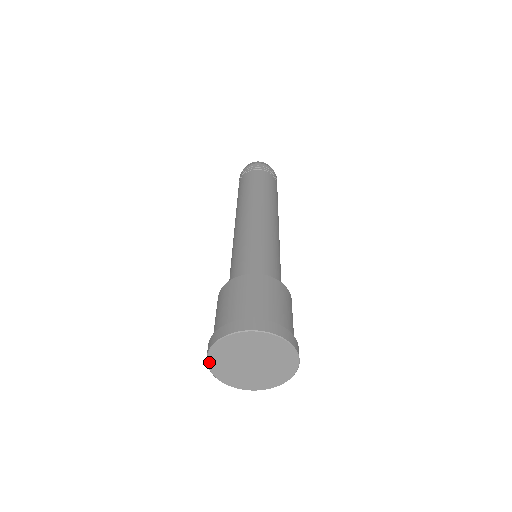
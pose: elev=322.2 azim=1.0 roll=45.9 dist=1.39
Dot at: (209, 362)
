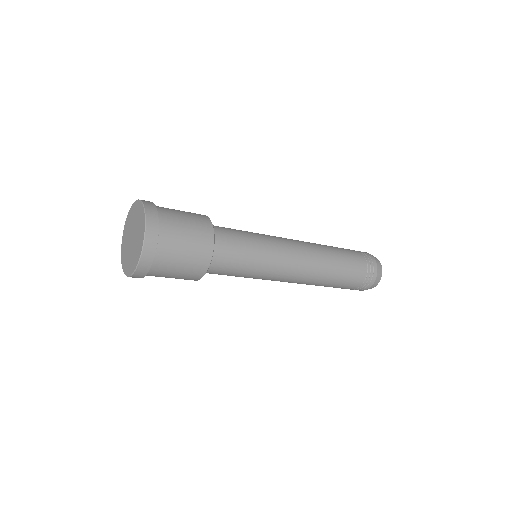
Dot at: (126, 220)
